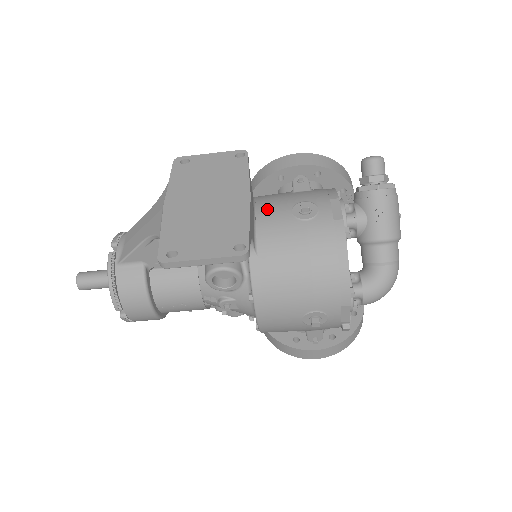
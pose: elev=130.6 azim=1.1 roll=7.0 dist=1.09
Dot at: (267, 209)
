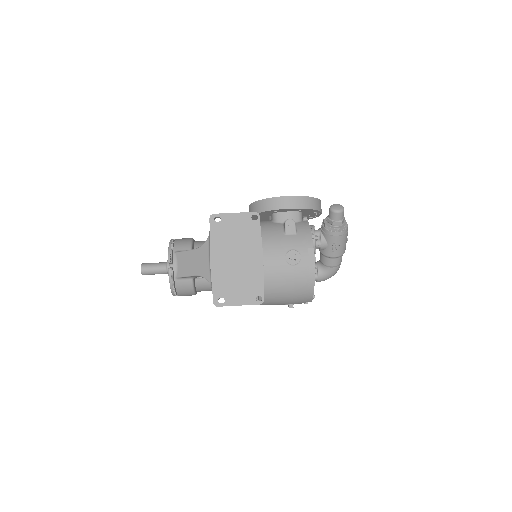
Dot at: (270, 254)
